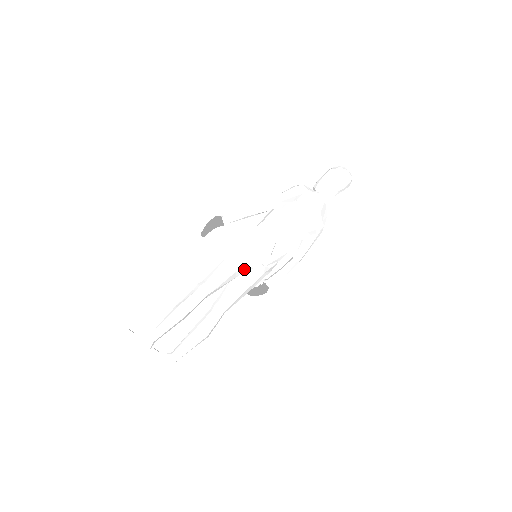
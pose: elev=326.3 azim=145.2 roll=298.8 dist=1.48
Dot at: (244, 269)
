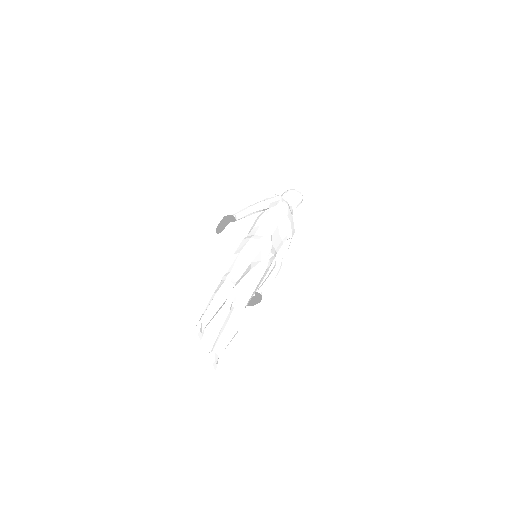
Dot at: (256, 261)
